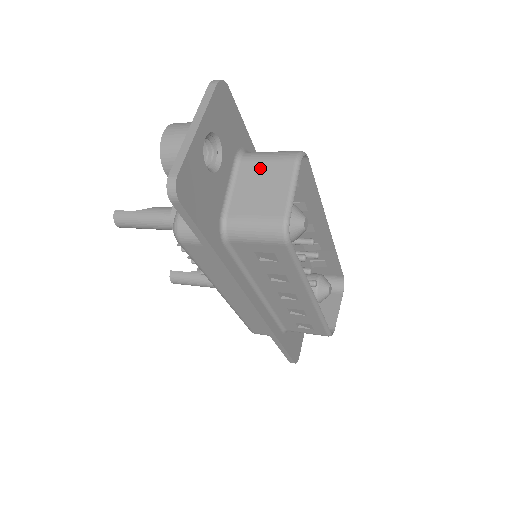
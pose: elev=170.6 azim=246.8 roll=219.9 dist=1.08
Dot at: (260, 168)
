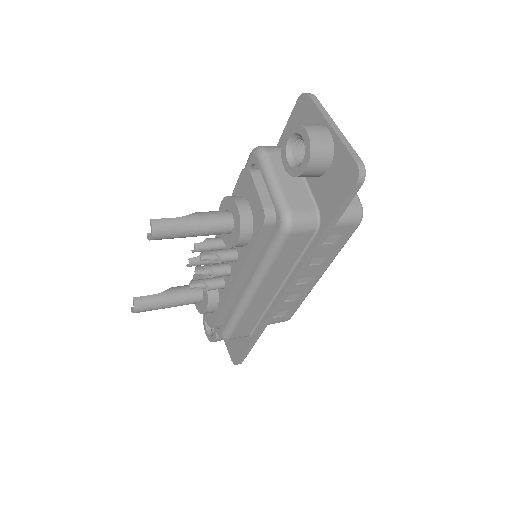
Dot at: occluded
